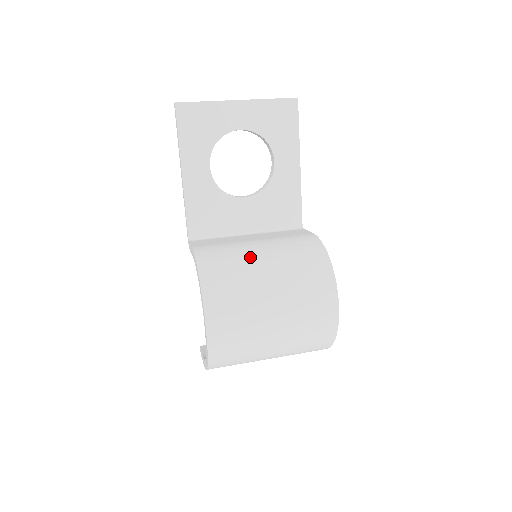
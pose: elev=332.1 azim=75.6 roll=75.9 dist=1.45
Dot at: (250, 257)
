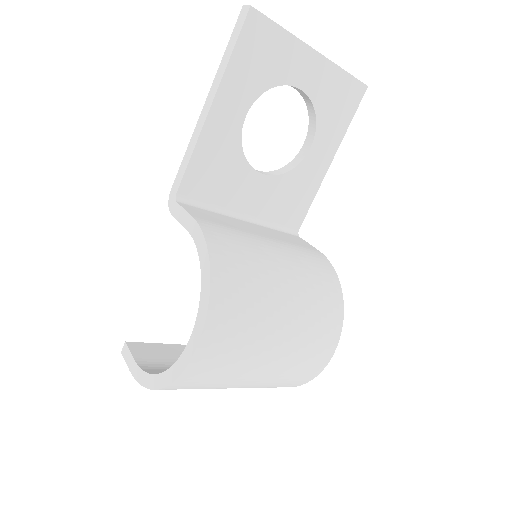
Dot at: (268, 262)
